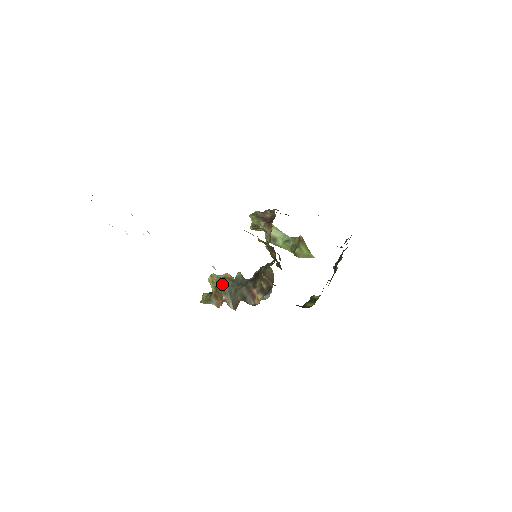
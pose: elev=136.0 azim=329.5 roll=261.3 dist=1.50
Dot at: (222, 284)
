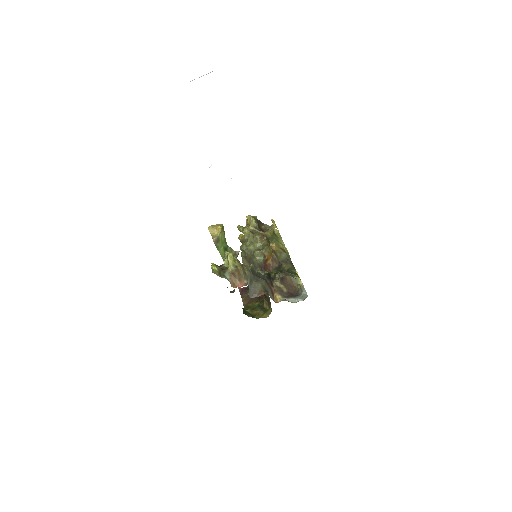
Dot at: (246, 268)
